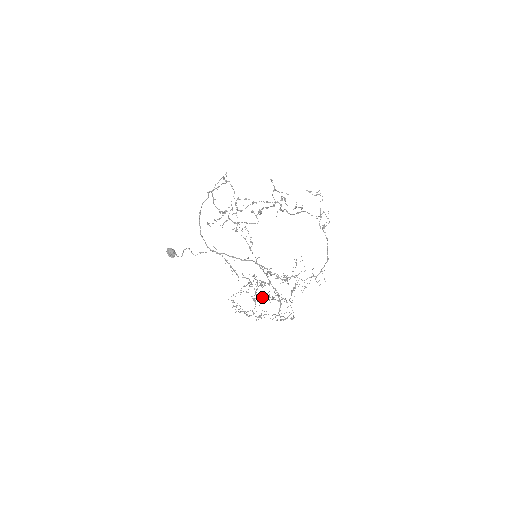
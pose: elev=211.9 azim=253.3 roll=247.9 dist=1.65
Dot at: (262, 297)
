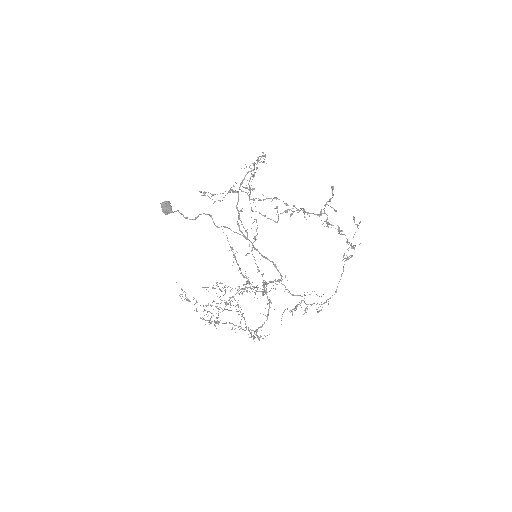
Dot at: occluded
